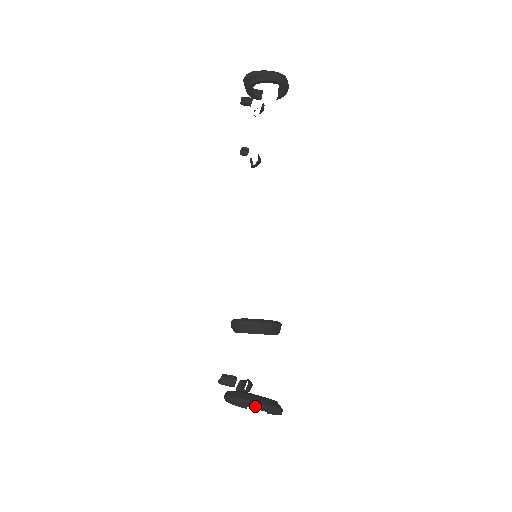
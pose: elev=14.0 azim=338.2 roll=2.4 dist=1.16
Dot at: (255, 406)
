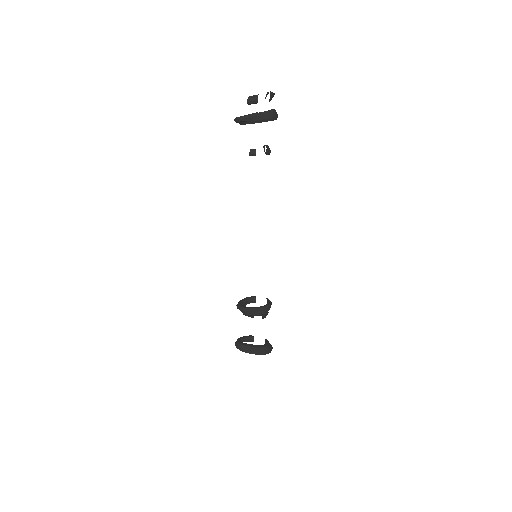
Dot at: occluded
